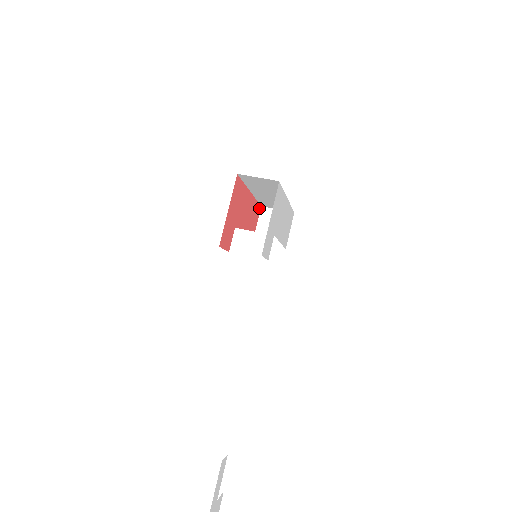
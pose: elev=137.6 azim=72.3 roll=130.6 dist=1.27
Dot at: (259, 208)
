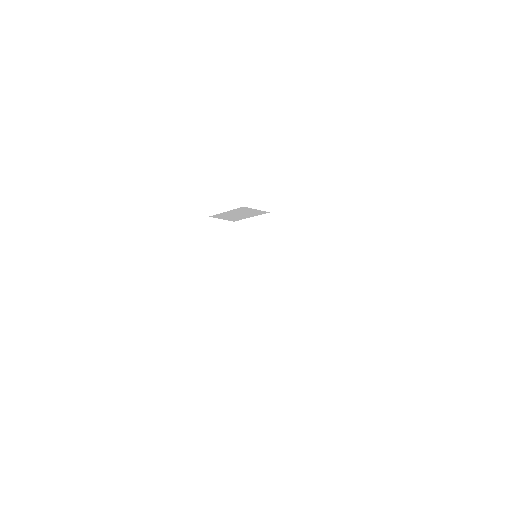
Dot at: (207, 307)
